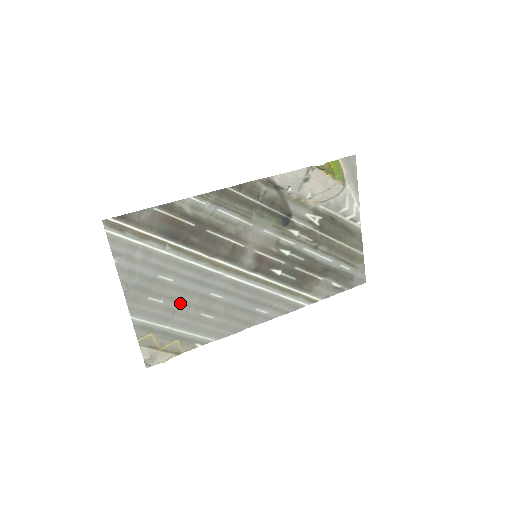
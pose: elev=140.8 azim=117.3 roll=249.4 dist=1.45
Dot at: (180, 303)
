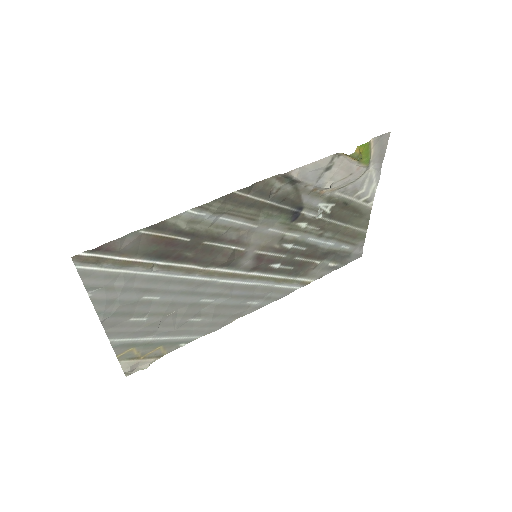
Dot at: (166, 316)
